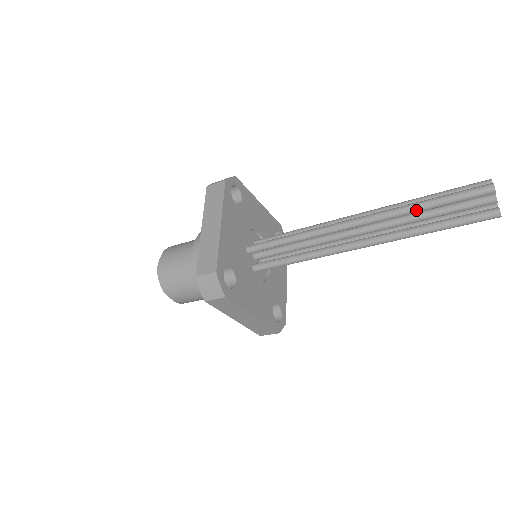
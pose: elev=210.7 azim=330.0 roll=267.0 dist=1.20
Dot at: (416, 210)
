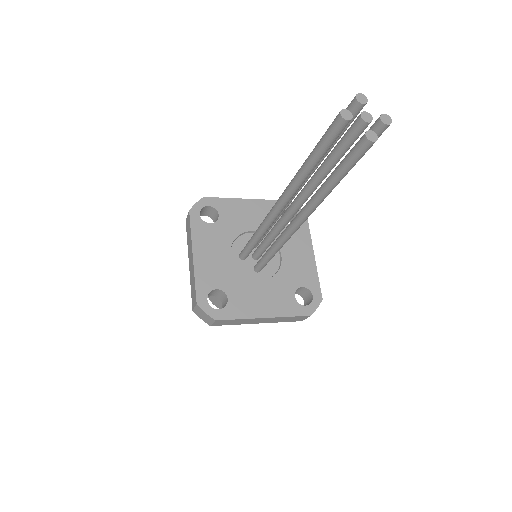
Dot at: (305, 173)
